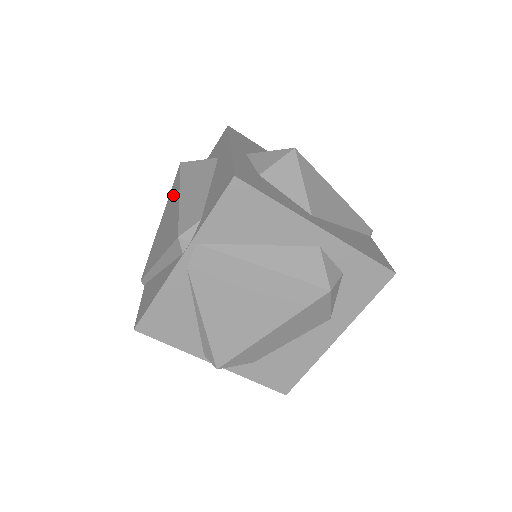
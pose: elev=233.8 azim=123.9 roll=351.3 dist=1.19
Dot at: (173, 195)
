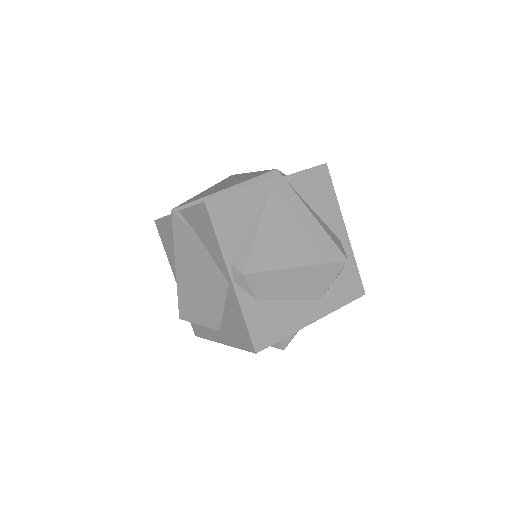
Dot at: (232, 178)
